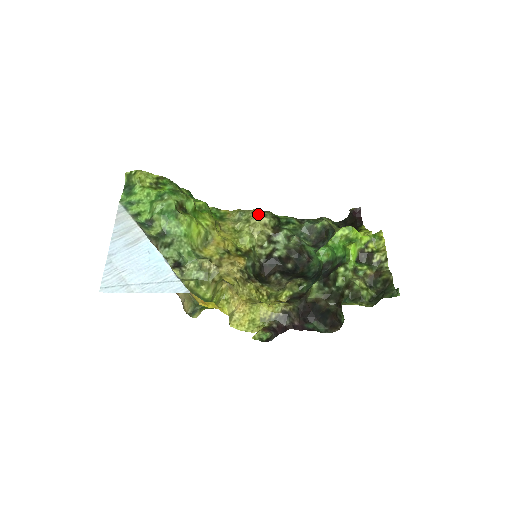
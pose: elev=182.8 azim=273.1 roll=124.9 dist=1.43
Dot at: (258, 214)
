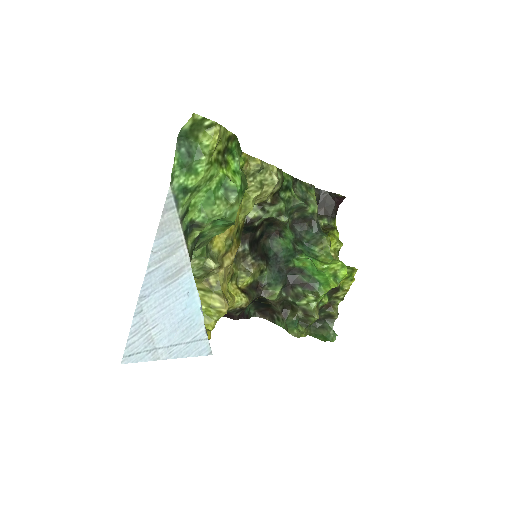
Dot at: (276, 183)
